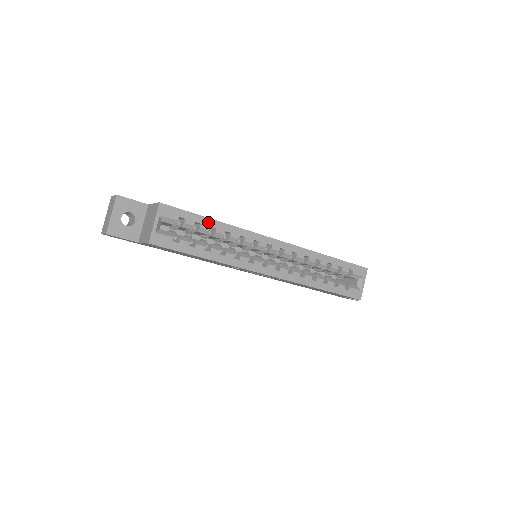
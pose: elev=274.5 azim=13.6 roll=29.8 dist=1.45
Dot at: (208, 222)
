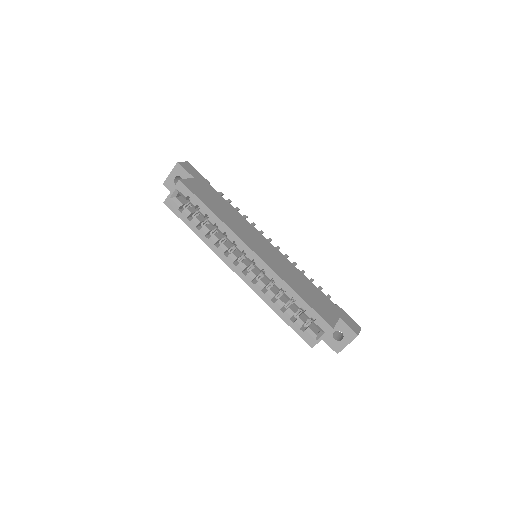
Dot at: (206, 209)
